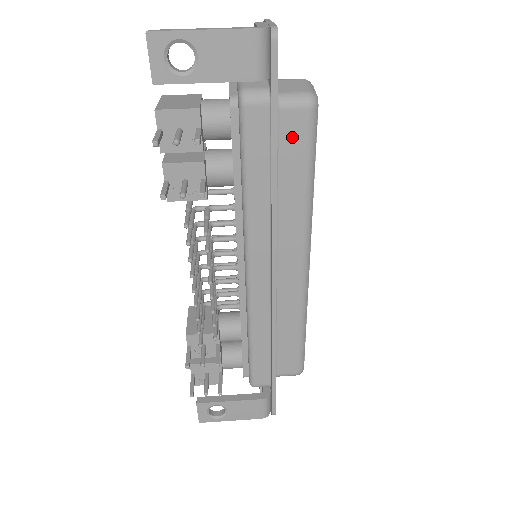
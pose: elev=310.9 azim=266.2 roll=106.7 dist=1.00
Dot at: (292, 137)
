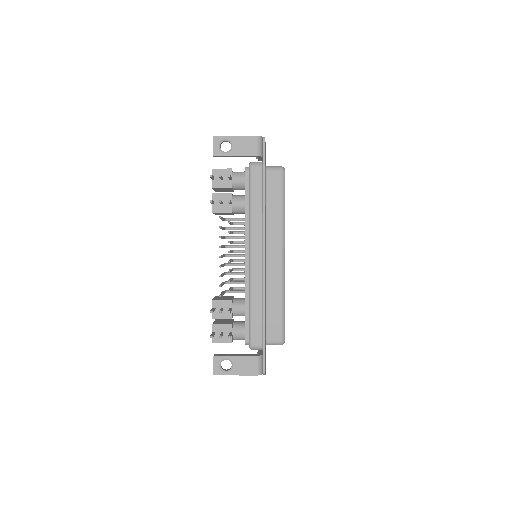
Dot at: (273, 184)
